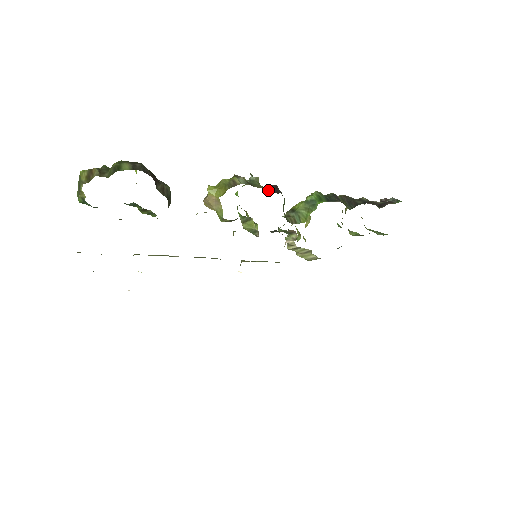
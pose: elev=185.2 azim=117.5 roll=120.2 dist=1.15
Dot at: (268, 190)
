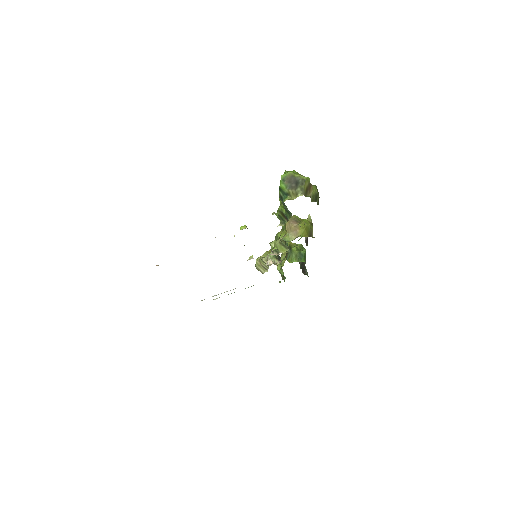
Dot at: (305, 238)
